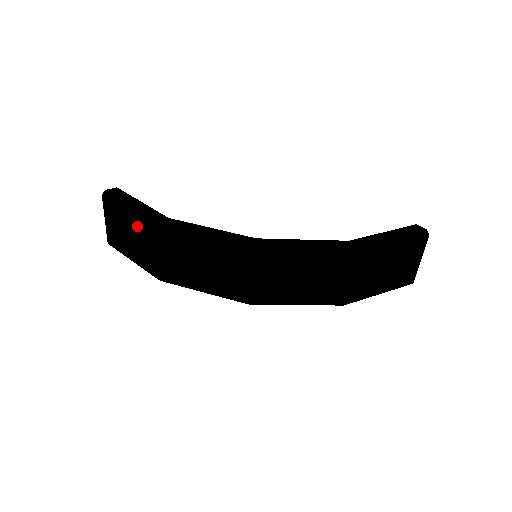
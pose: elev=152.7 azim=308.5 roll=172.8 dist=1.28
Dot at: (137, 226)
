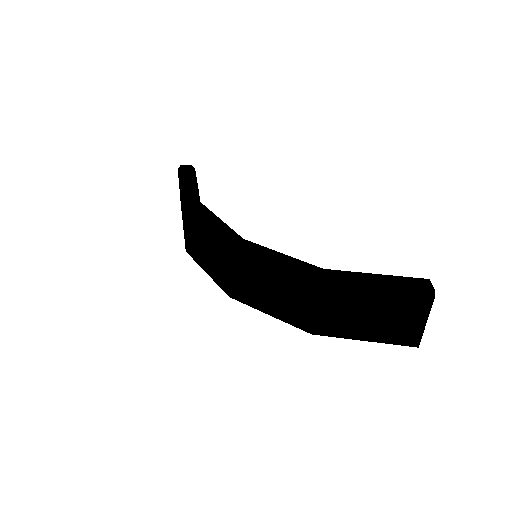
Dot at: occluded
